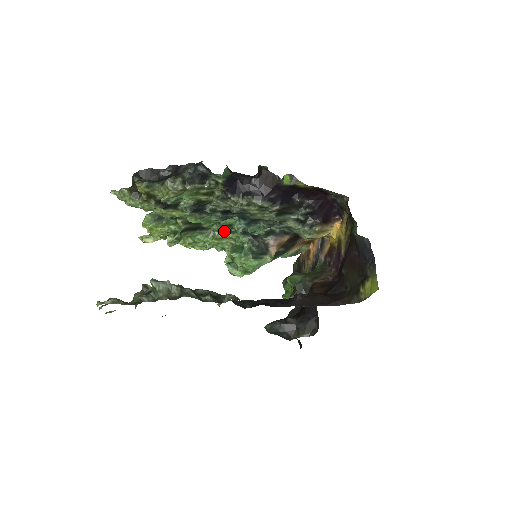
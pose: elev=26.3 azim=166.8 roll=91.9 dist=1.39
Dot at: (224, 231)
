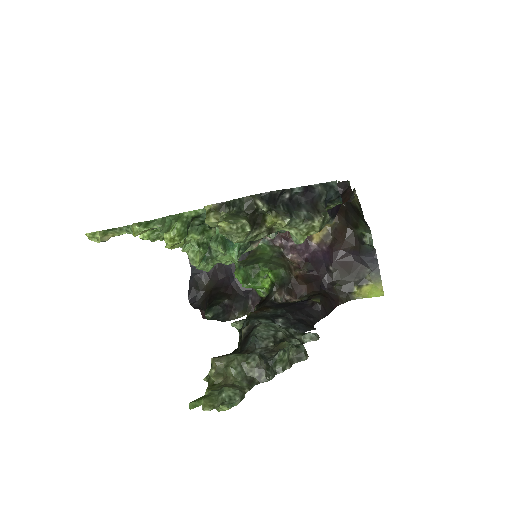
Dot at: occluded
